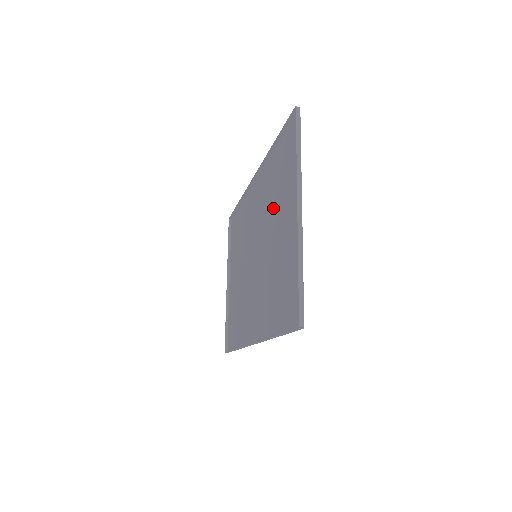
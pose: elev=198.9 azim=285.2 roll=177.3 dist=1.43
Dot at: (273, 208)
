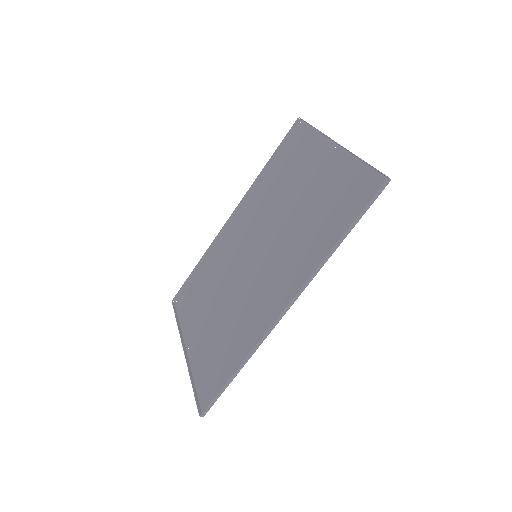
Dot at: (281, 195)
